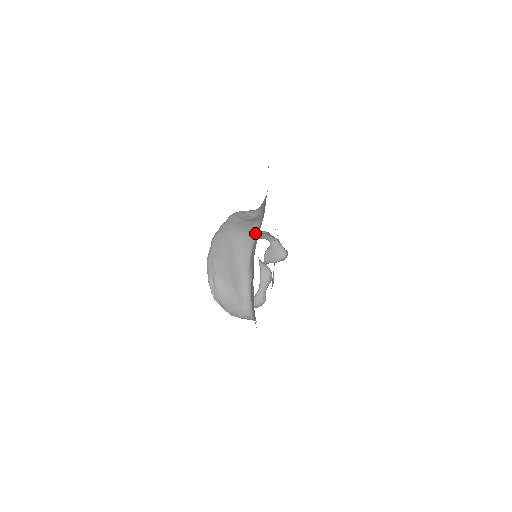
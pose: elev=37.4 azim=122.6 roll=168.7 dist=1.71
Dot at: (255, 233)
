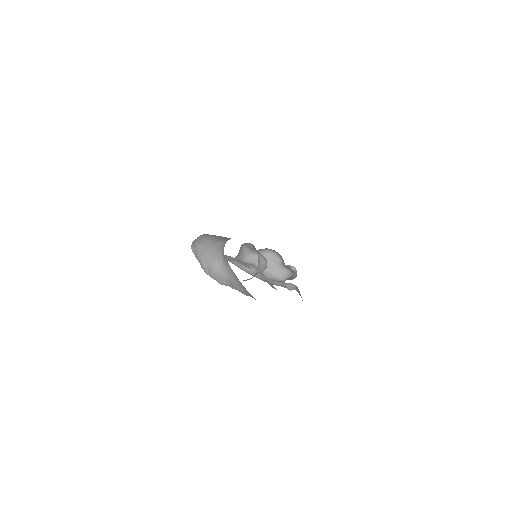
Dot at: occluded
